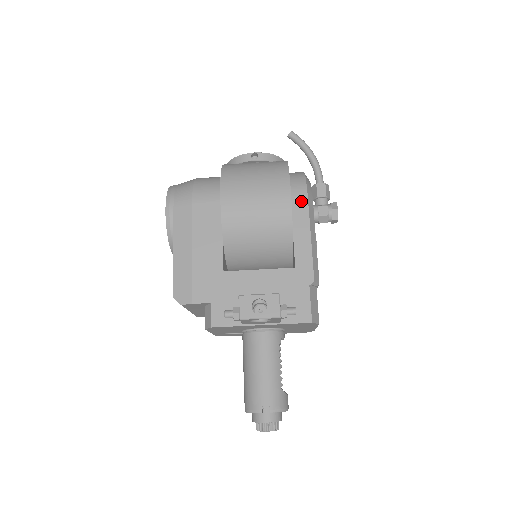
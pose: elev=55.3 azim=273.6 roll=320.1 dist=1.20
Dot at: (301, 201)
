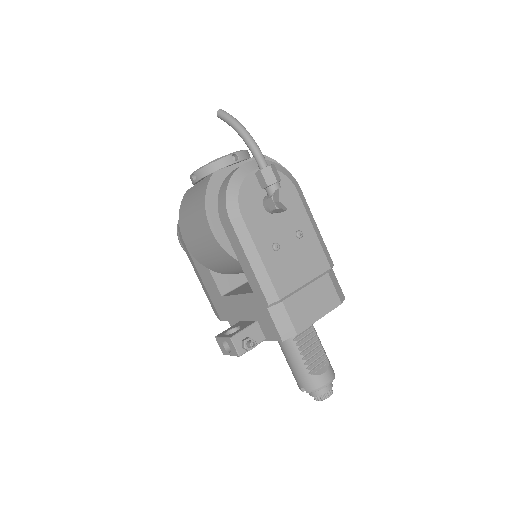
Dot at: (228, 227)
